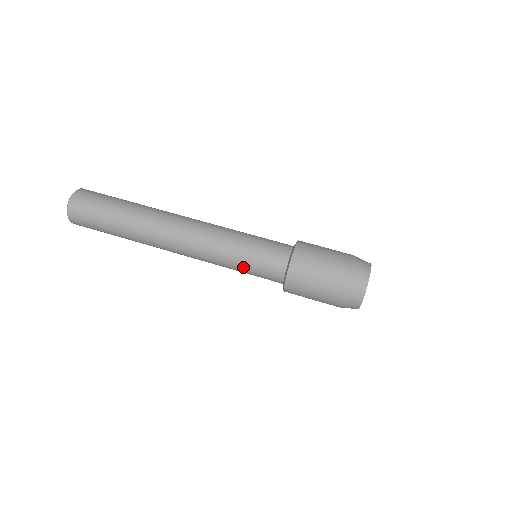
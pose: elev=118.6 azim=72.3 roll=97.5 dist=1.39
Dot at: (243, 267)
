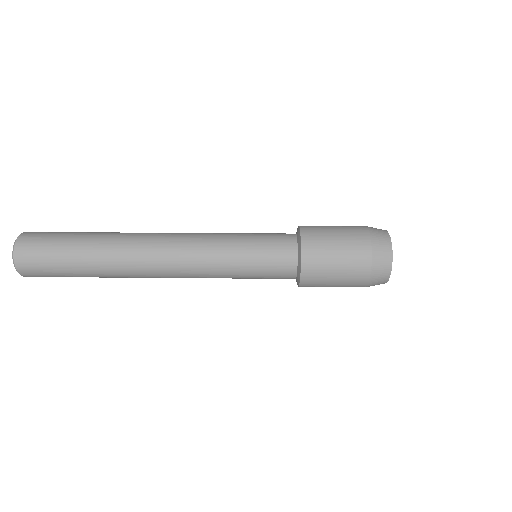
Dot at: (247, 256)
